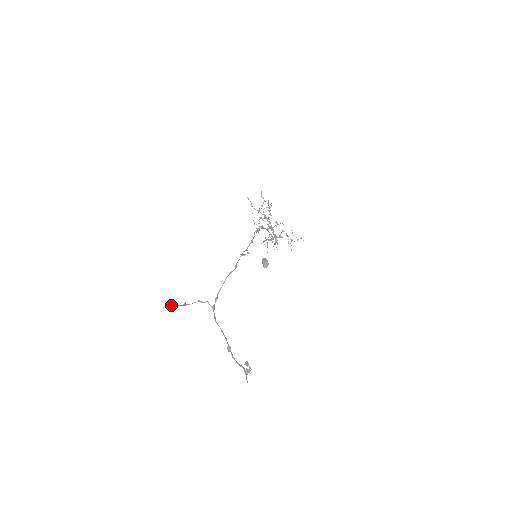
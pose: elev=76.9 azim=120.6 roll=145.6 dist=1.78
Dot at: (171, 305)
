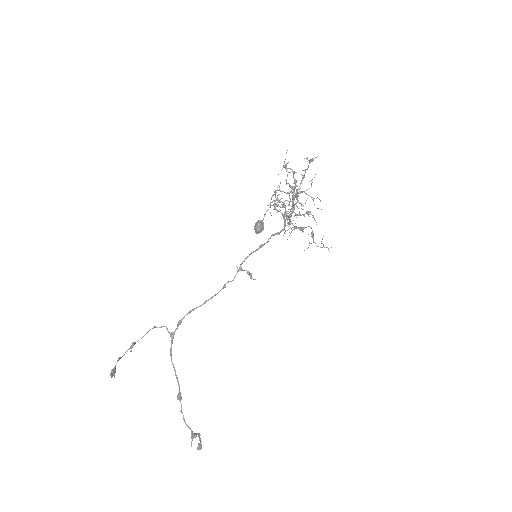
Dot at: (115, 370)
